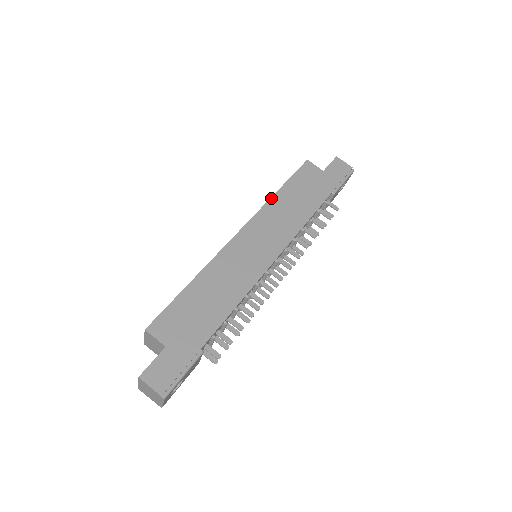
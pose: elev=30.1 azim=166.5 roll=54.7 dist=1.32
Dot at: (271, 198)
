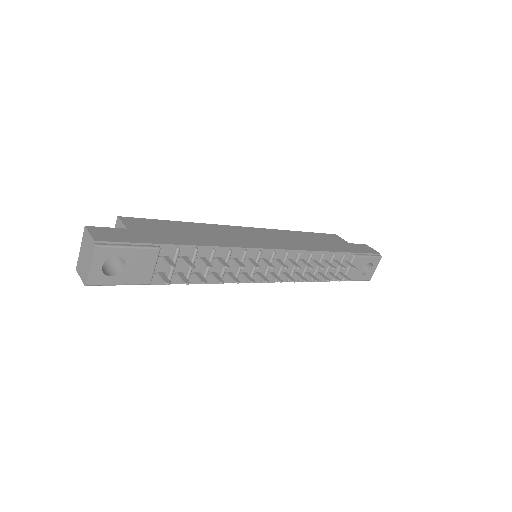
Dot at: (289, 230)
